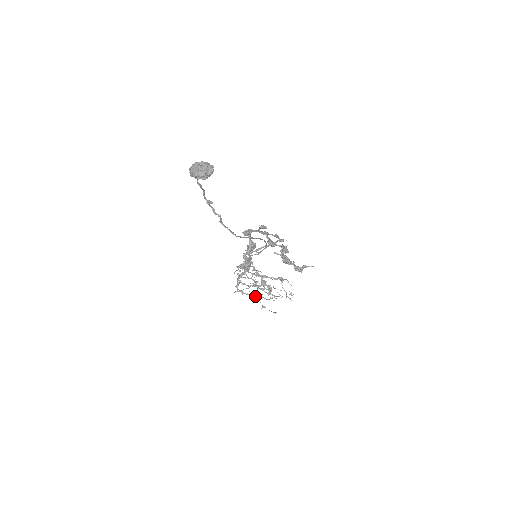
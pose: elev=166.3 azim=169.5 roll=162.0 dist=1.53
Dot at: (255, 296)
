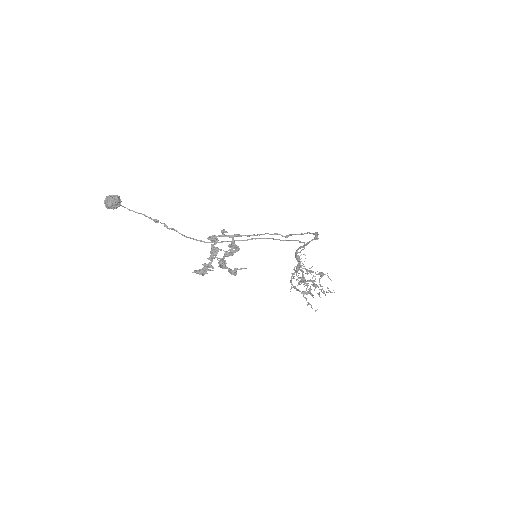
Dot at: (303, 292)
